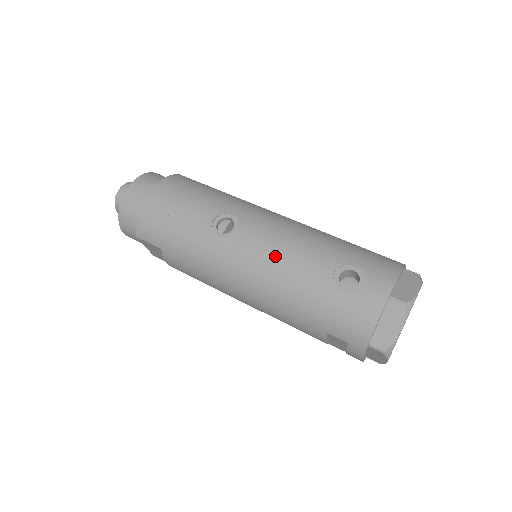
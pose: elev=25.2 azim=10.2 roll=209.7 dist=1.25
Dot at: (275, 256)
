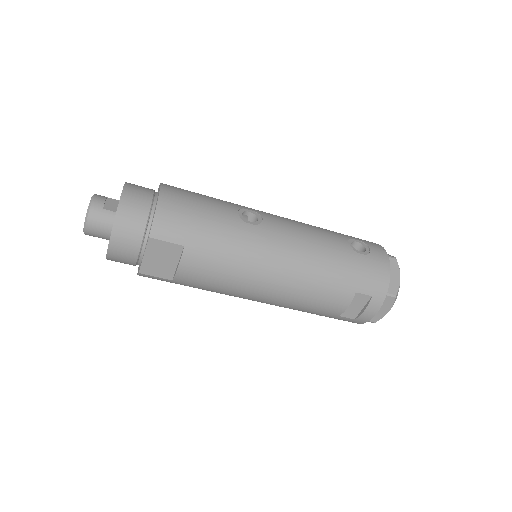
Dot at: (304, 235)
